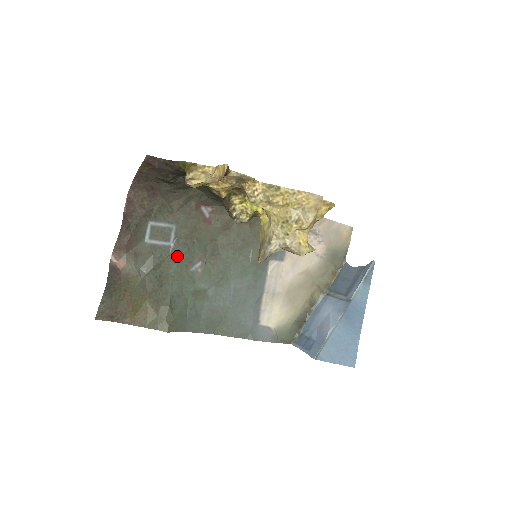
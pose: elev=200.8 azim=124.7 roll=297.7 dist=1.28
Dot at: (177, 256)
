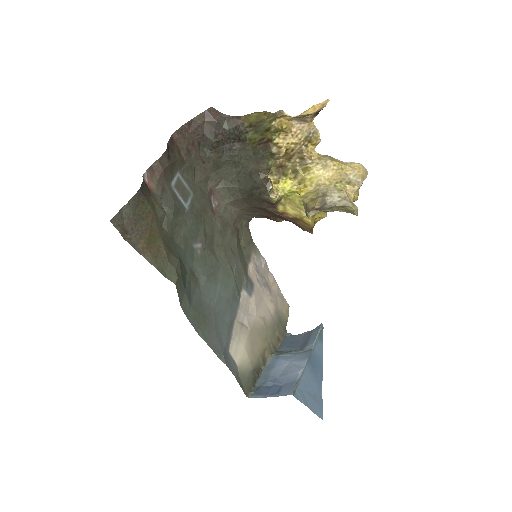
Dot at: (189, 221)
